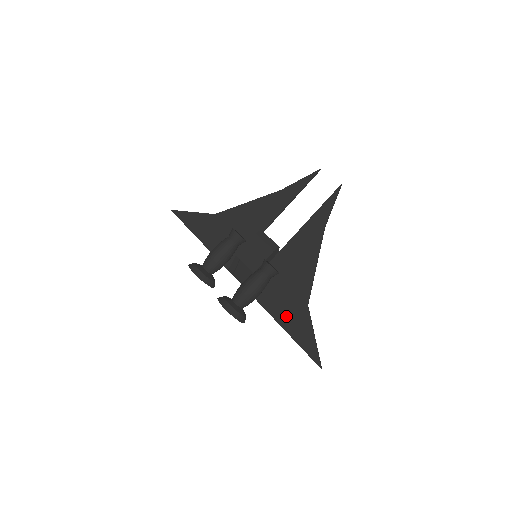
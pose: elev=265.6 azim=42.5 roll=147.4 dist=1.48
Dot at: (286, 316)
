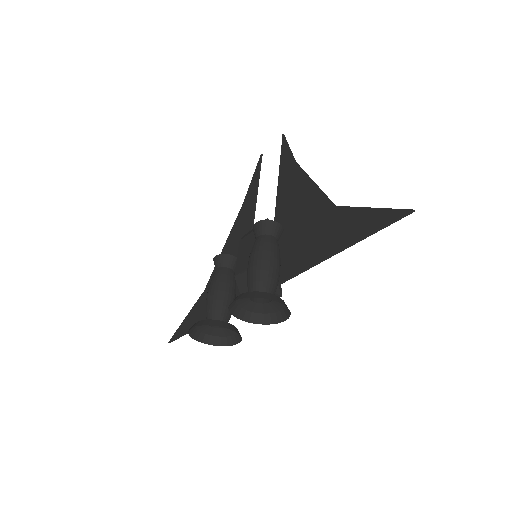
Dot at: (324, 243)
